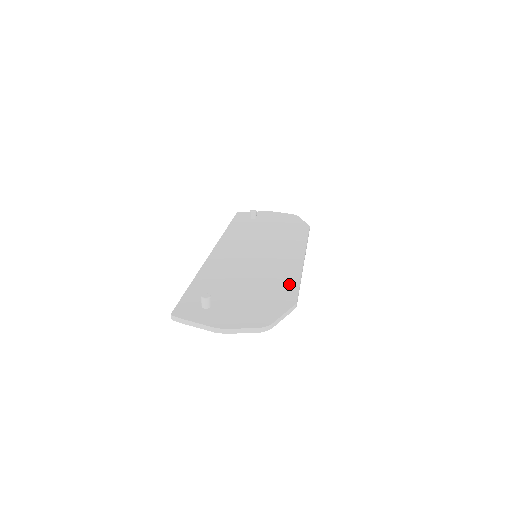
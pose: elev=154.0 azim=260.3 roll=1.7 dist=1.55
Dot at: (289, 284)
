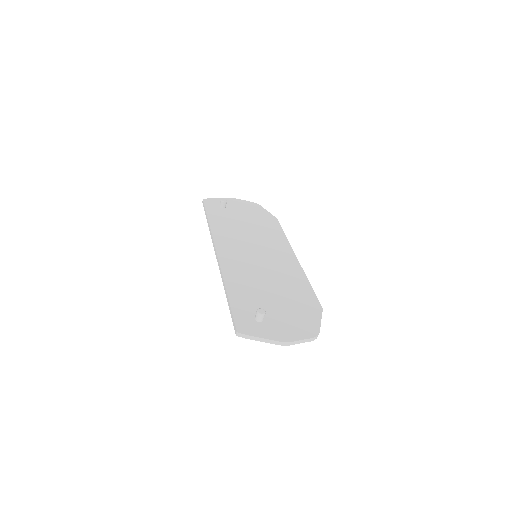
Dot at: (305, 288)
